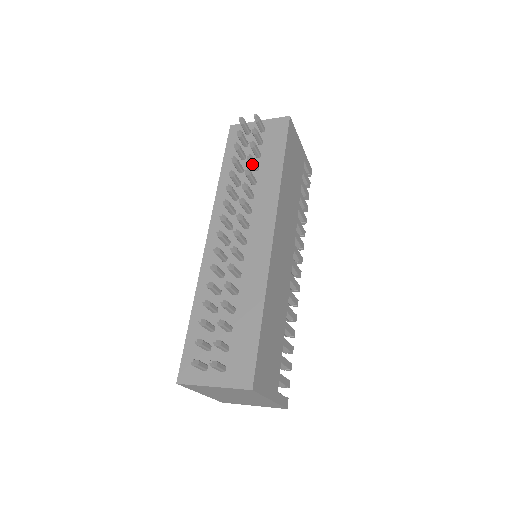
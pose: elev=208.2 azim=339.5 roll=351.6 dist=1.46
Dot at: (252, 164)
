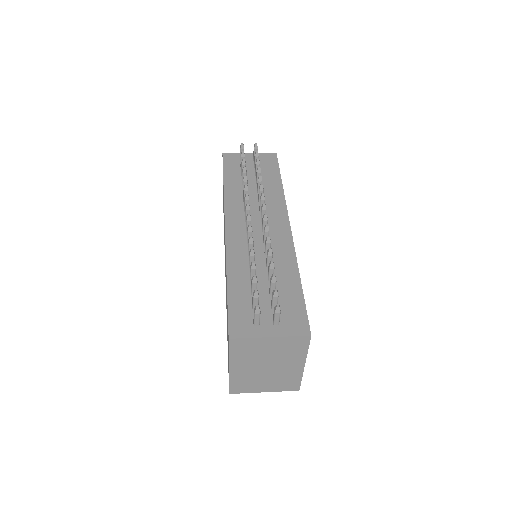
Dot at: occluded
